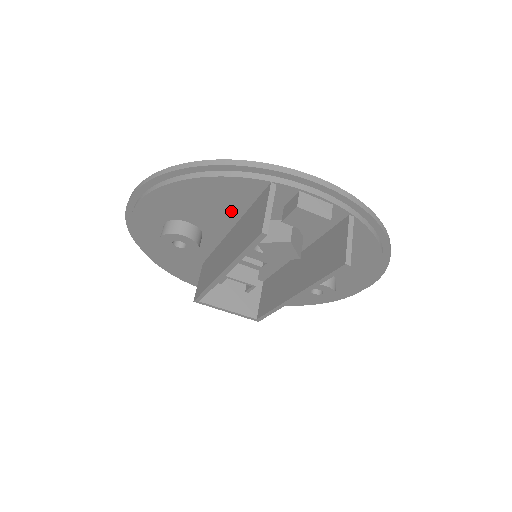
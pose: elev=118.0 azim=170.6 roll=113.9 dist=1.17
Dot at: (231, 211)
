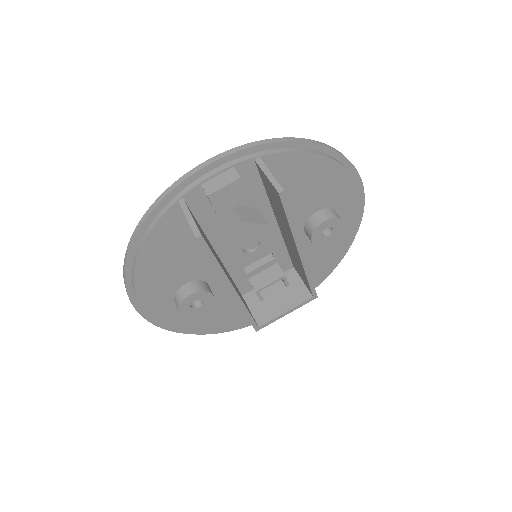
Dot at: (192, 247)
